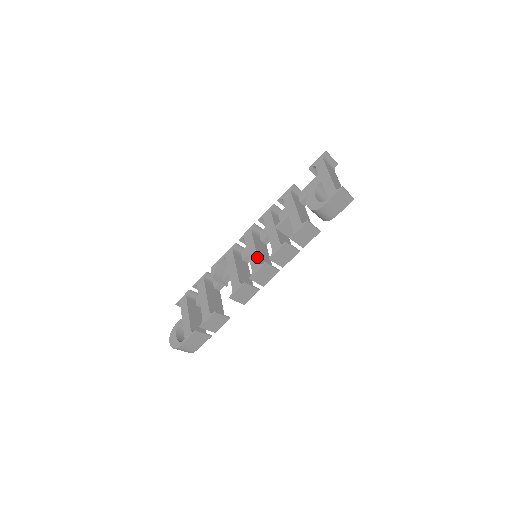
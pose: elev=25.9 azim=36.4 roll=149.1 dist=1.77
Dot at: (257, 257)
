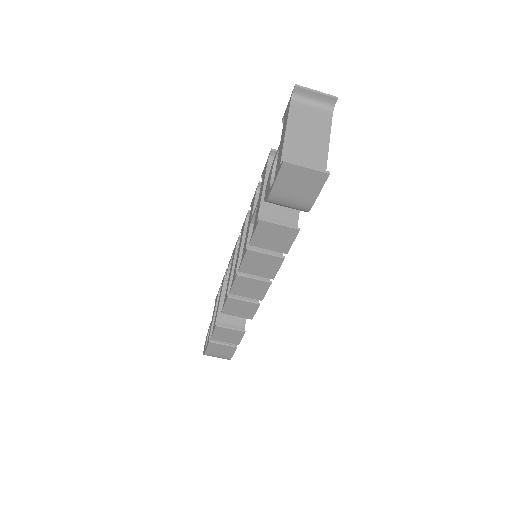
Dot at: (237, 264)
